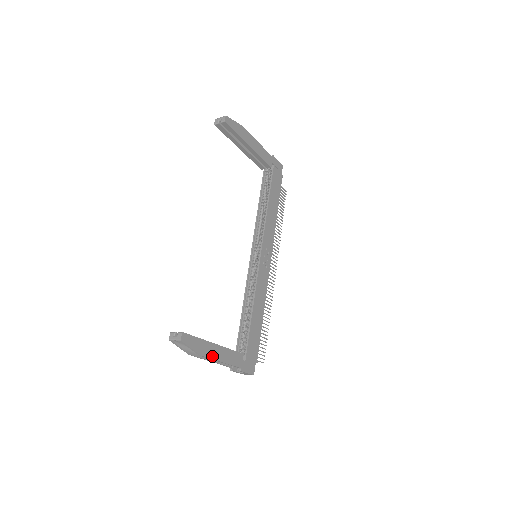
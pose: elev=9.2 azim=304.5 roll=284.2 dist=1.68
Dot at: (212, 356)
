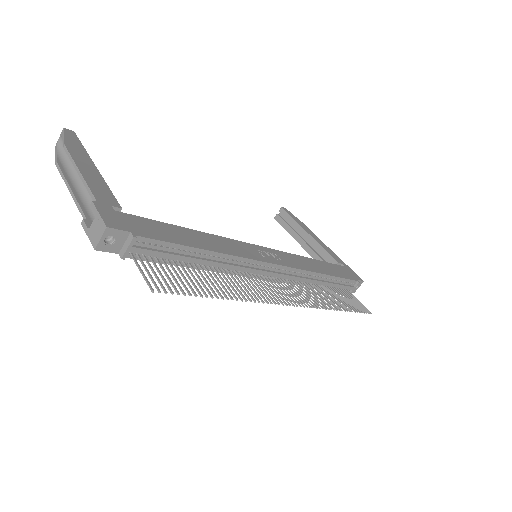
Dot at: (76, 159)
